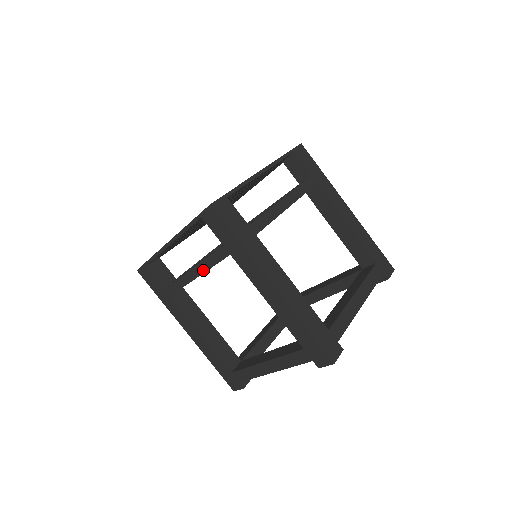
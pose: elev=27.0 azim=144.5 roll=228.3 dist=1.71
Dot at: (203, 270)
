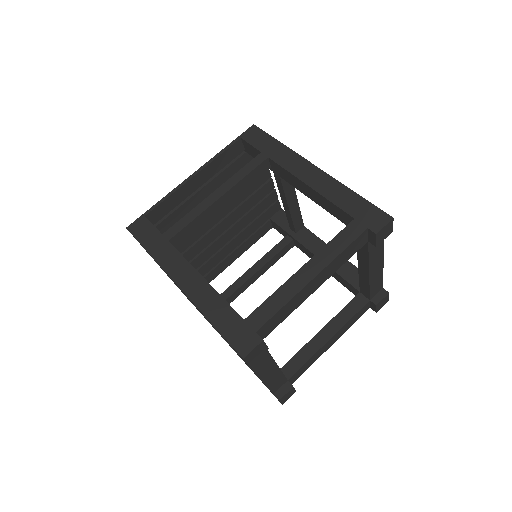
Dot at: occluded
